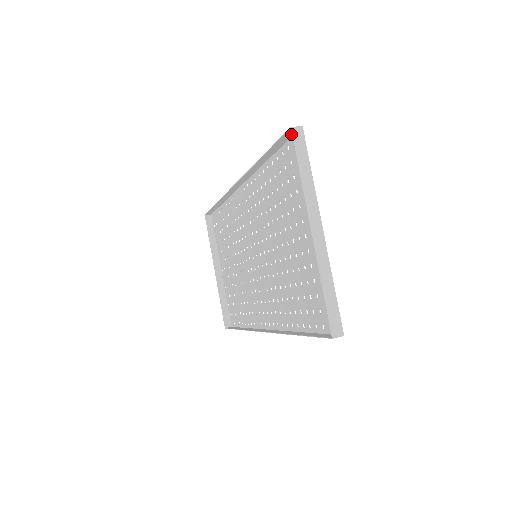
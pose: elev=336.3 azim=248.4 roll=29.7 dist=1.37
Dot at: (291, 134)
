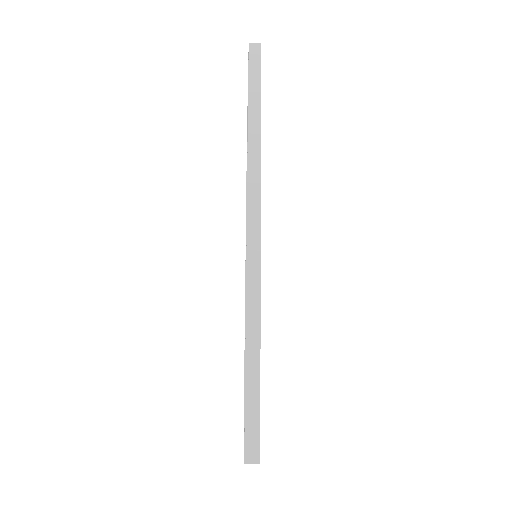
Dot at: occluded
